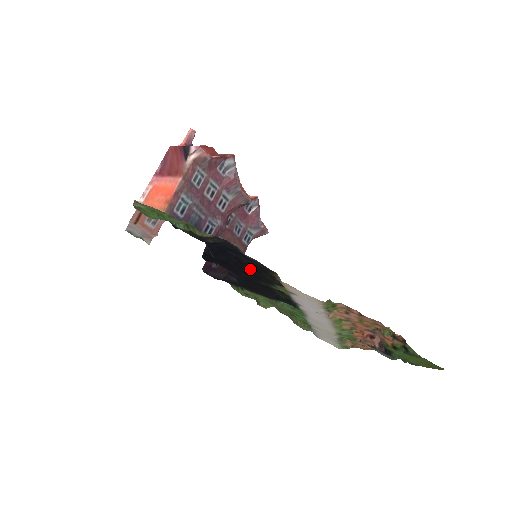
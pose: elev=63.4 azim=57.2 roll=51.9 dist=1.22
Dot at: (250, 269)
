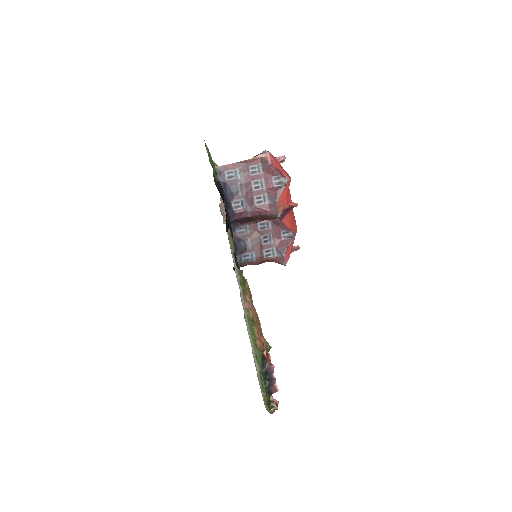
Dot at: occluded
